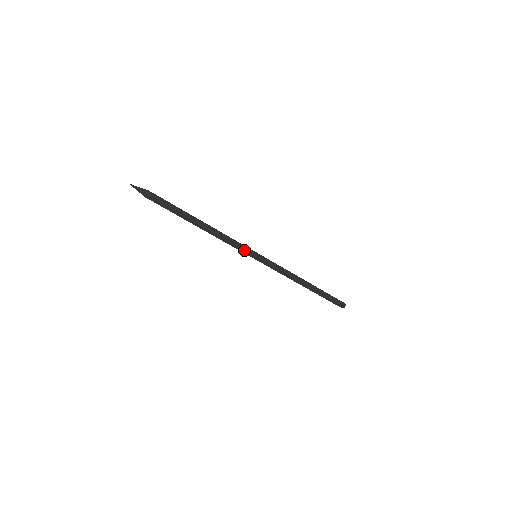
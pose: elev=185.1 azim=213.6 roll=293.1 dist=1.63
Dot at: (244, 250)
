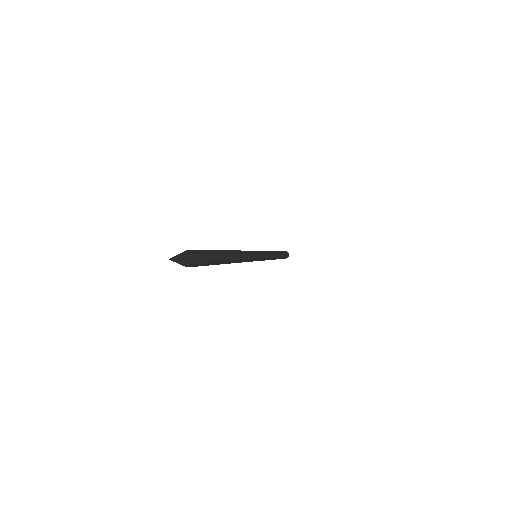
Dot at: (254, 259)
